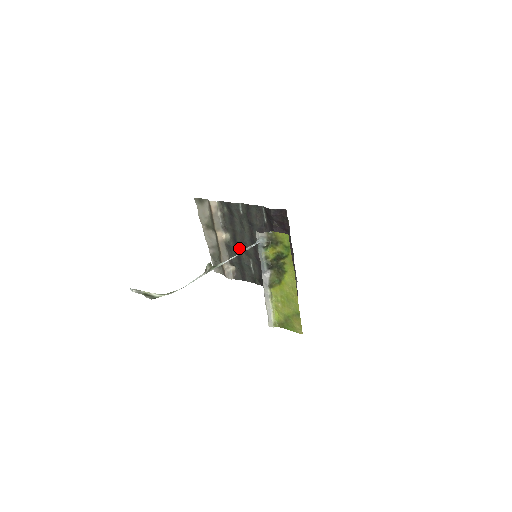
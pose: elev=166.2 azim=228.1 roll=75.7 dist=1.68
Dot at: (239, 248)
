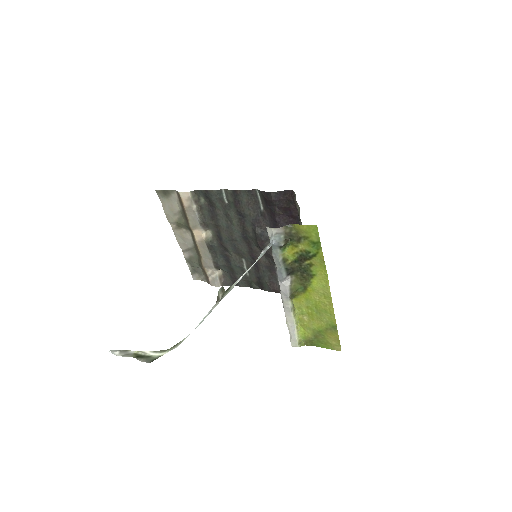
Dot at: (226, 247)
